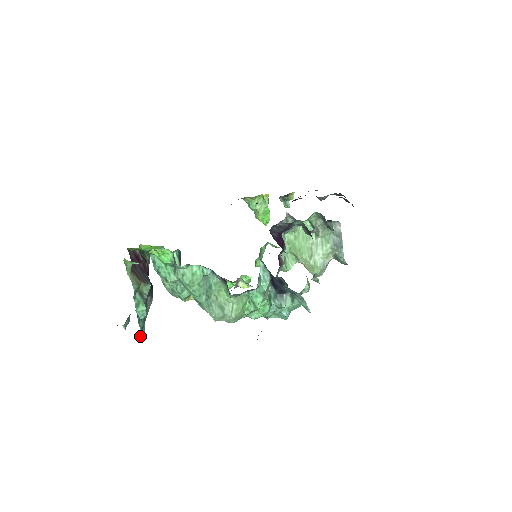
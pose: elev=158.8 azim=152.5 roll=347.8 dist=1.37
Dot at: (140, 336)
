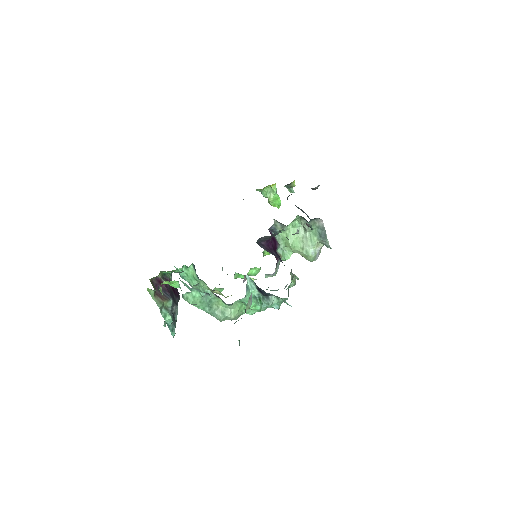
Dot at: occluded
